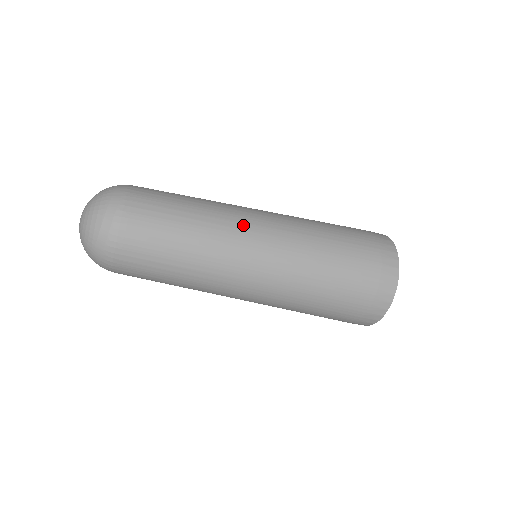
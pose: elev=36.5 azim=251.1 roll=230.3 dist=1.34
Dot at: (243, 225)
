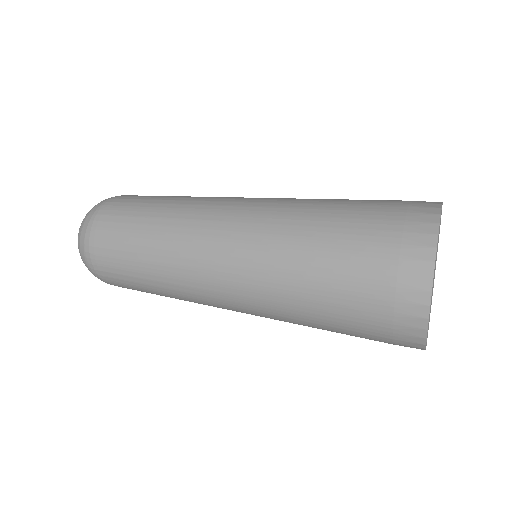
Dot at: (203, 224)
